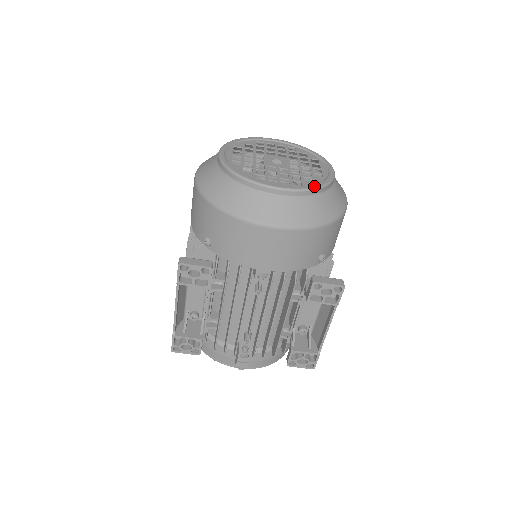
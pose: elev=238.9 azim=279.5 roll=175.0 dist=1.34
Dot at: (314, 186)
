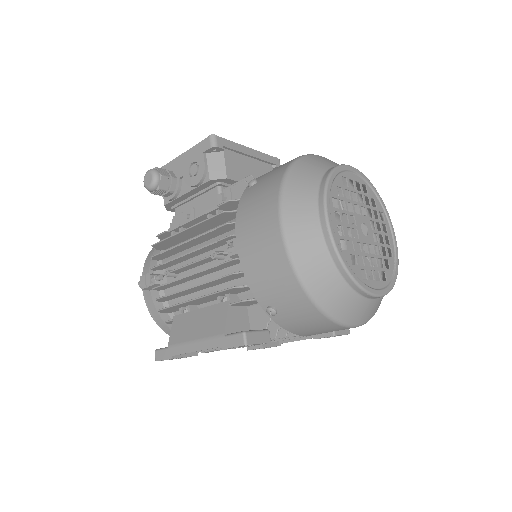
Dot at: (395, 281)
